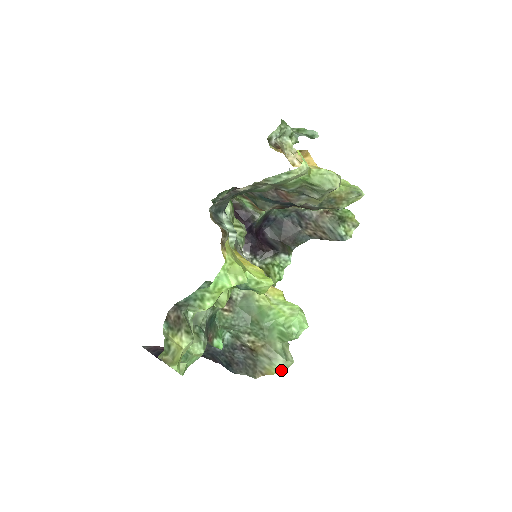
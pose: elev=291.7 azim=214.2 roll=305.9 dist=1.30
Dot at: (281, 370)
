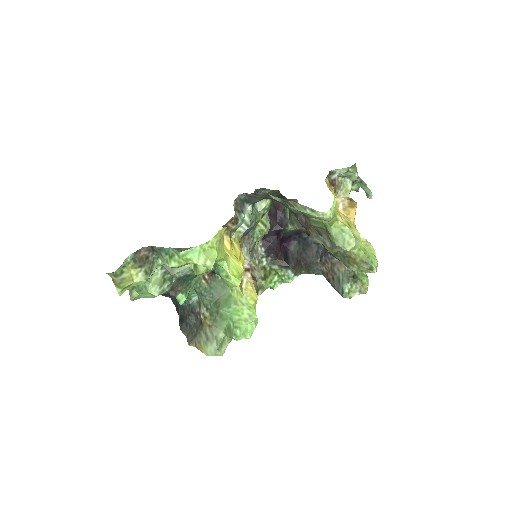
Dot at: (209, 354)
